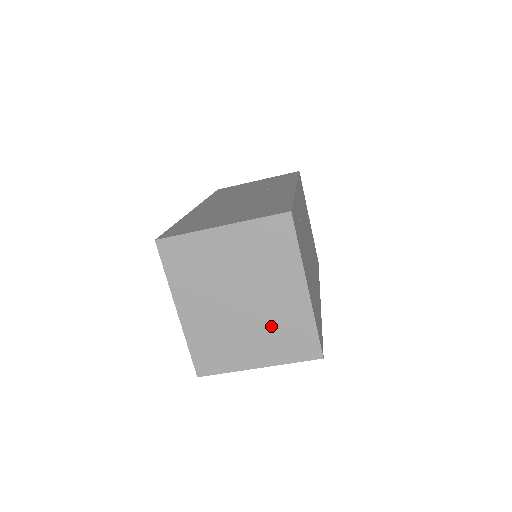
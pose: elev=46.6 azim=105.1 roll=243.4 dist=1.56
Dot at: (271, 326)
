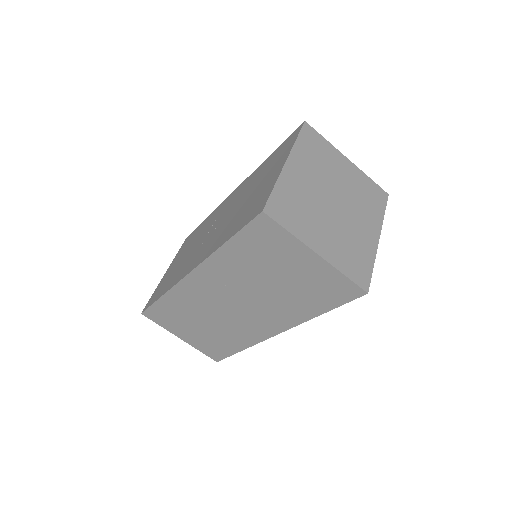
Dot at: (344, 236)
